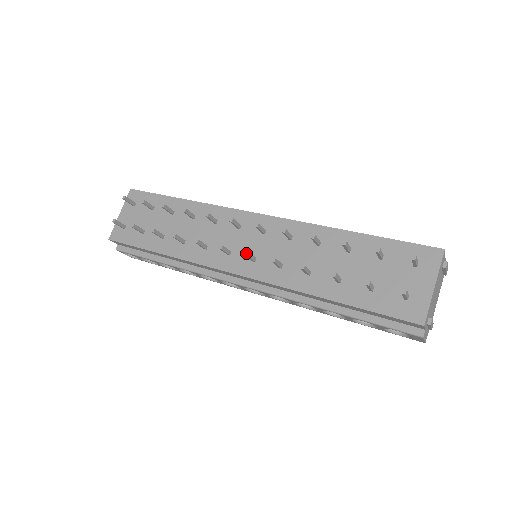
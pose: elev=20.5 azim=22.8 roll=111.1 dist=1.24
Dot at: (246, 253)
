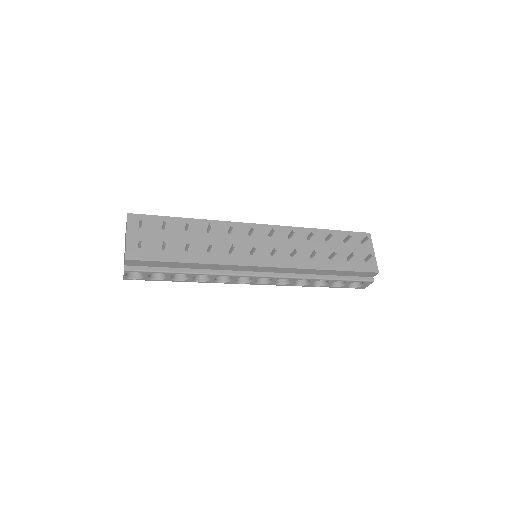
Dot at: (276, 248)
